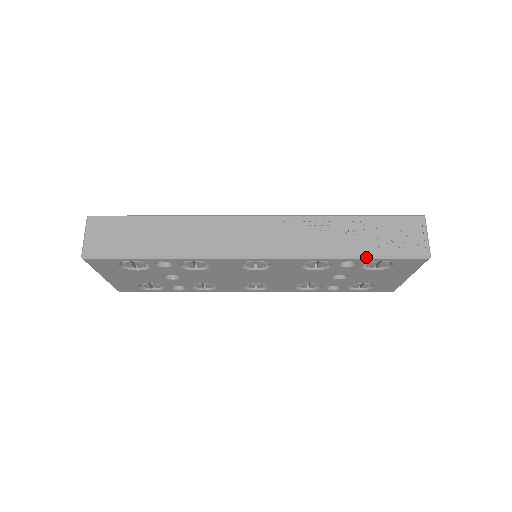
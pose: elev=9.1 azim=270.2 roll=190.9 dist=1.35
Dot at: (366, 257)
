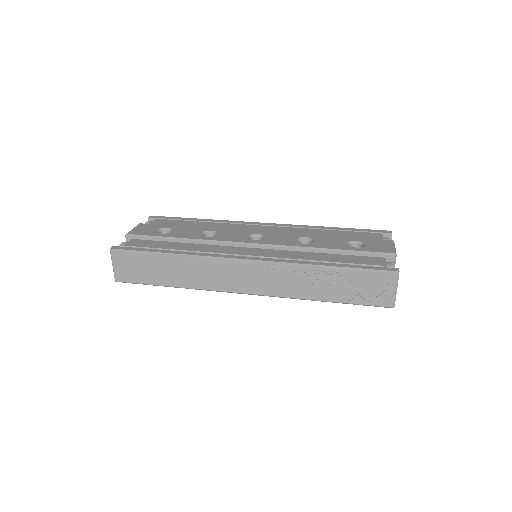
Dot at: (337, 302)
